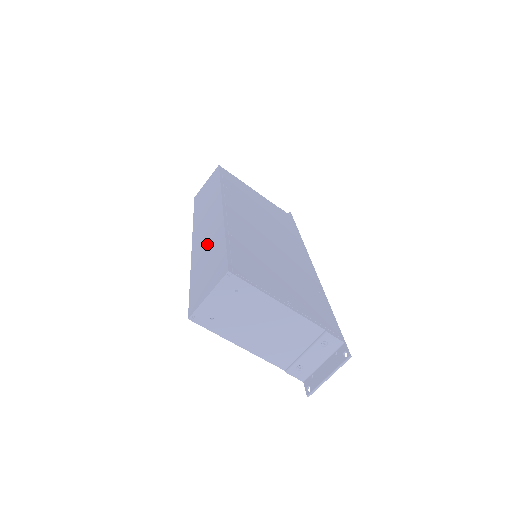
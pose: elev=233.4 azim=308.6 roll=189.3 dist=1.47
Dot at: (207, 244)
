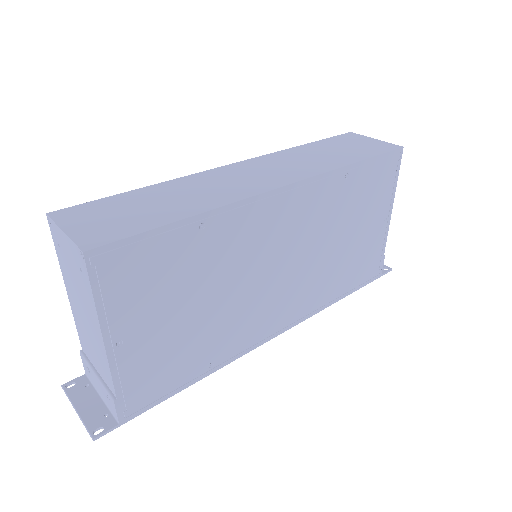
Dot at: (201, 190)
